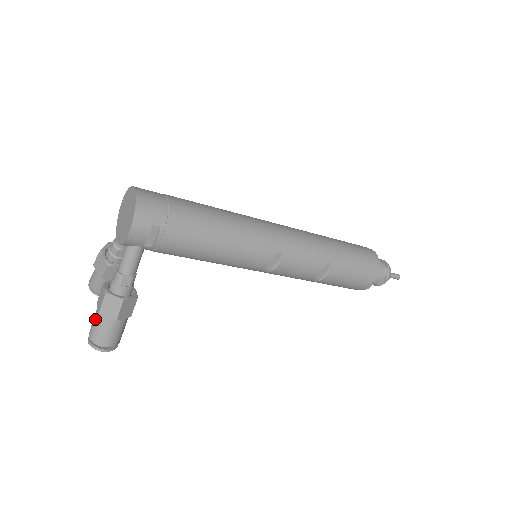
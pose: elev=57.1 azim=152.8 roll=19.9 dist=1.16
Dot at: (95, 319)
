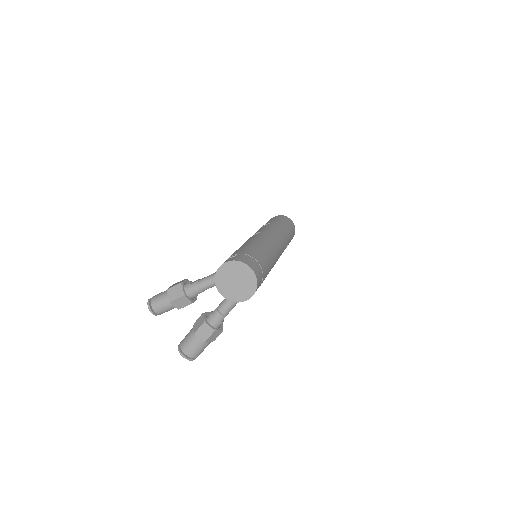
Dot at: (197, 345)
